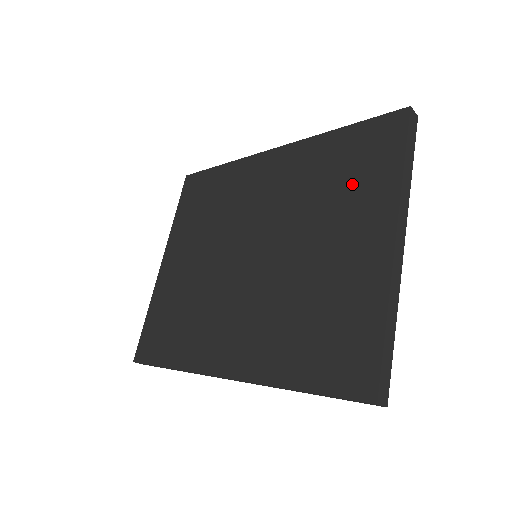
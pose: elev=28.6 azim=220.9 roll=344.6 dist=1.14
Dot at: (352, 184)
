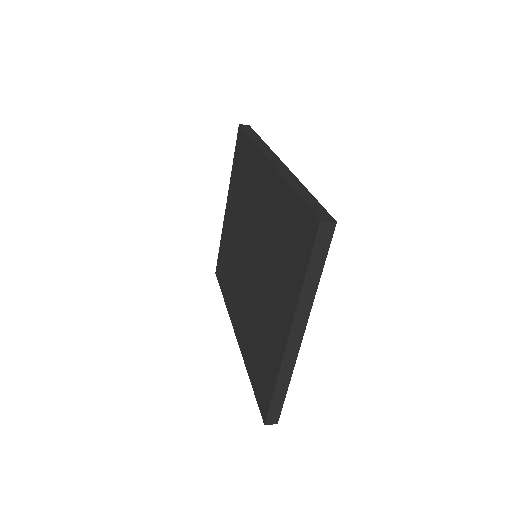
Dot at: (286, 261)
